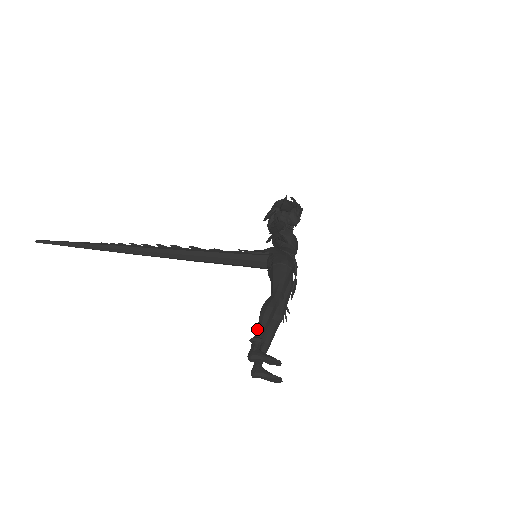
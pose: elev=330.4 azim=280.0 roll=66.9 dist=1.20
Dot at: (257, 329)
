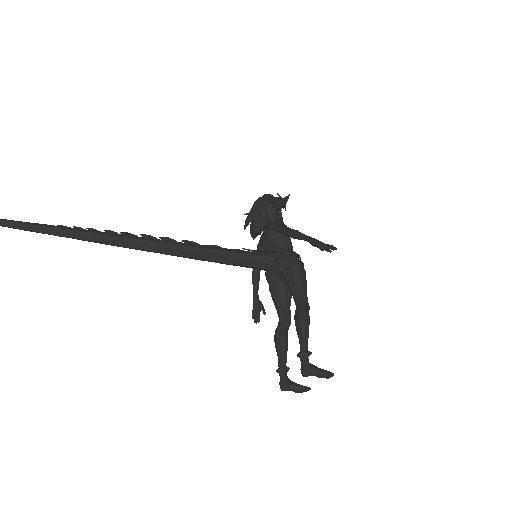
Dot at: (302, 341)
